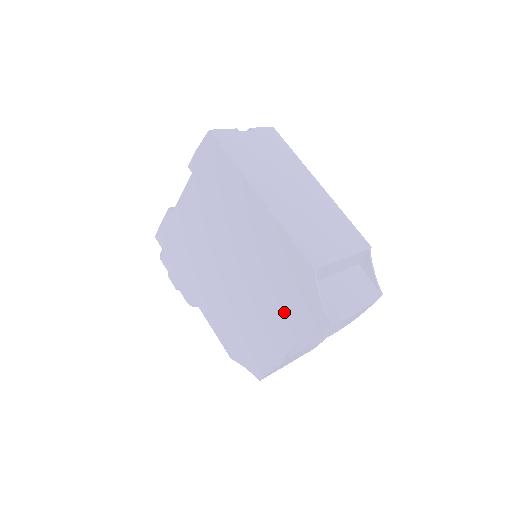
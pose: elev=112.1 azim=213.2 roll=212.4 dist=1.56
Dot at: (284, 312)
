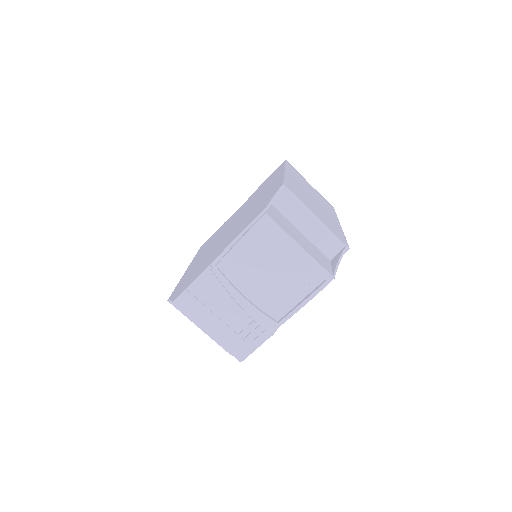
Dot at: (239, 229)
